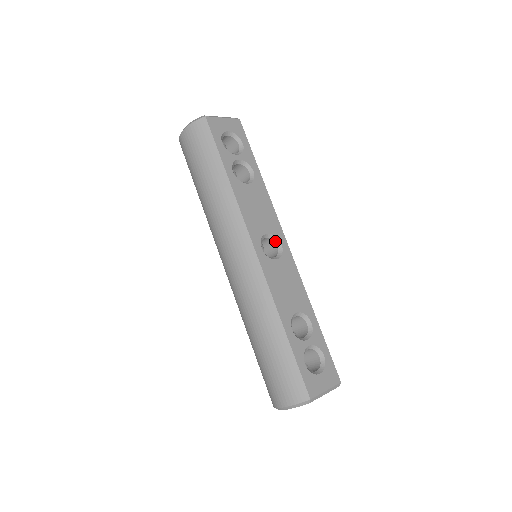
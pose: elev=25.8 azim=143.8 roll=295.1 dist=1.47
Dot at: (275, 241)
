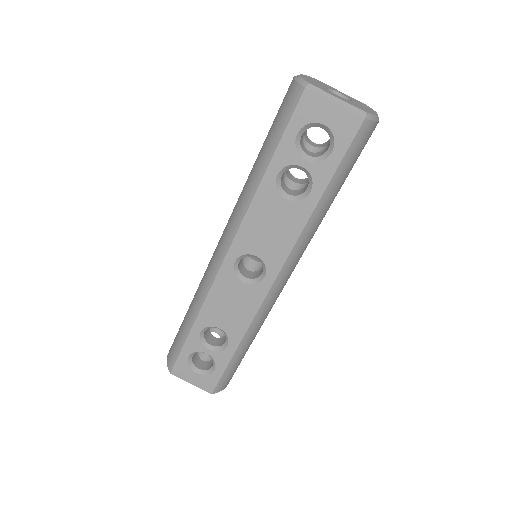
Dot at: (264, 268)
